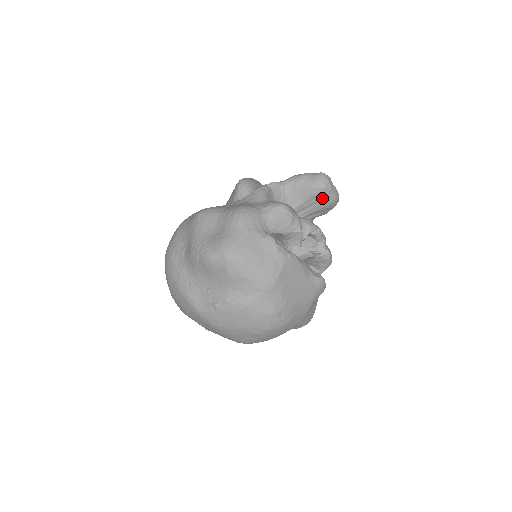
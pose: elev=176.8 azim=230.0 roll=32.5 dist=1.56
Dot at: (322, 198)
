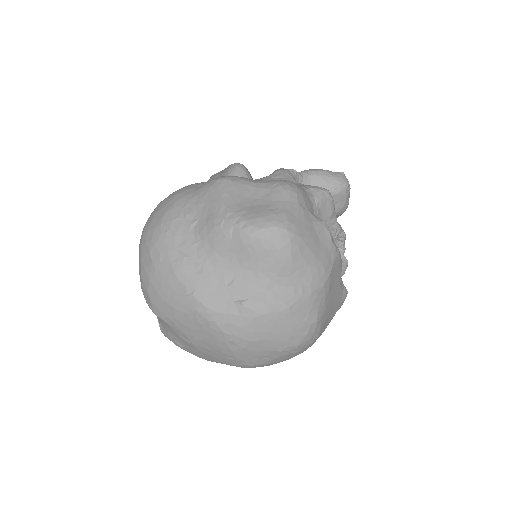
Dot at: (339, 201)
